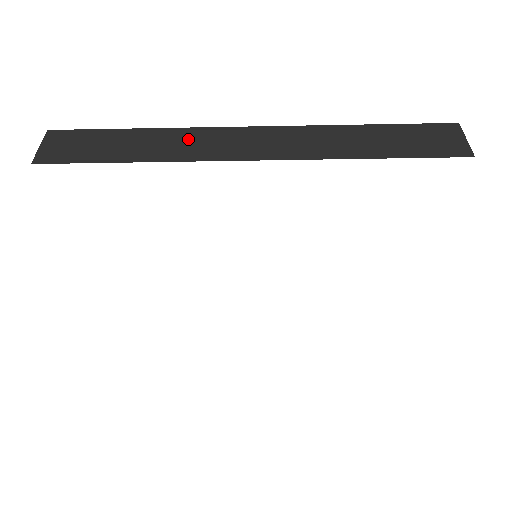
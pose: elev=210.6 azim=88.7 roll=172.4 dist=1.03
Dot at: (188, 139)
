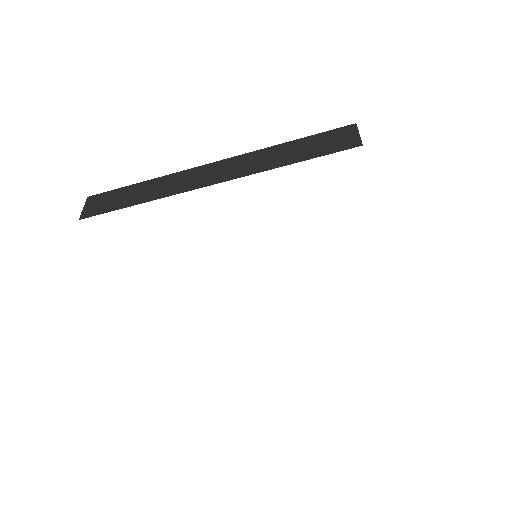
Dot at: (171, 181)
